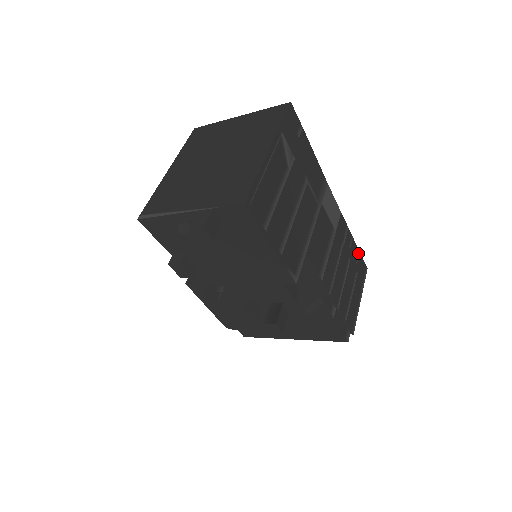
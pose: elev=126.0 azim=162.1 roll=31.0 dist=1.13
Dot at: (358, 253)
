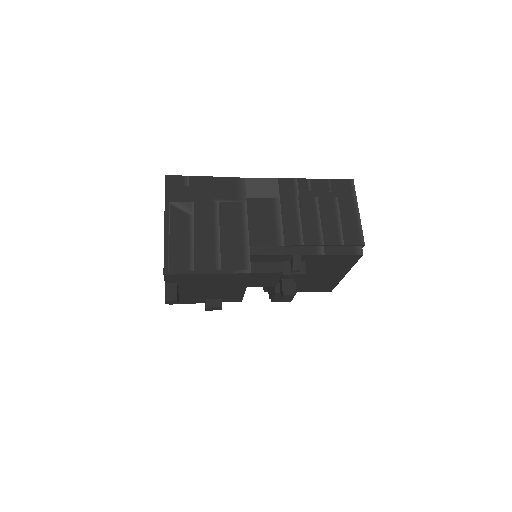
Dot at: (327, 182)
